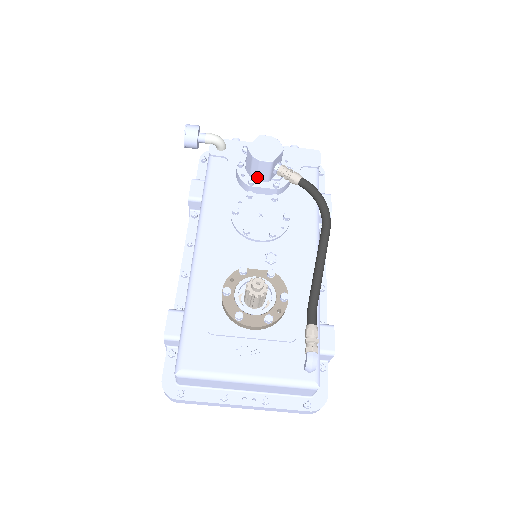
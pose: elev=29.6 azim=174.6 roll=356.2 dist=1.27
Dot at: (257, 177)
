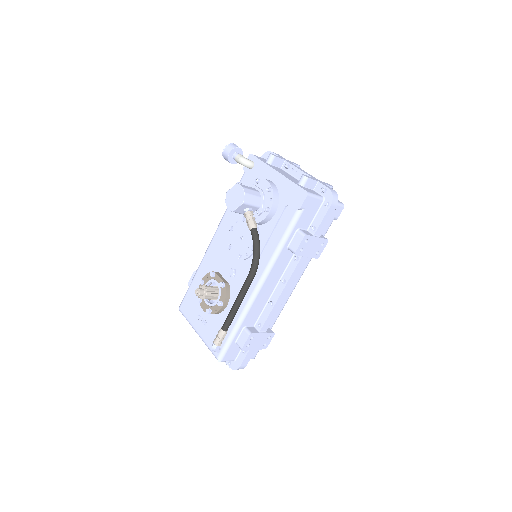
Dot at: occluded
